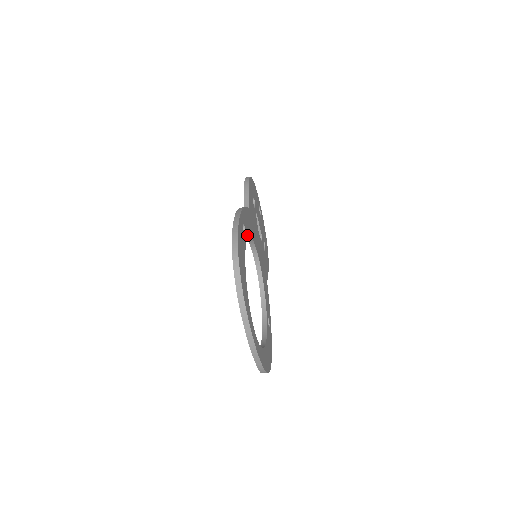
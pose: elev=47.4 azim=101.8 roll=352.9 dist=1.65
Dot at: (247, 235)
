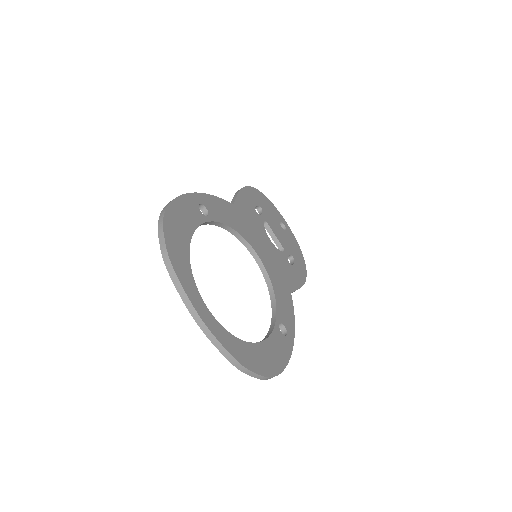
Dot at: (215, 219)
